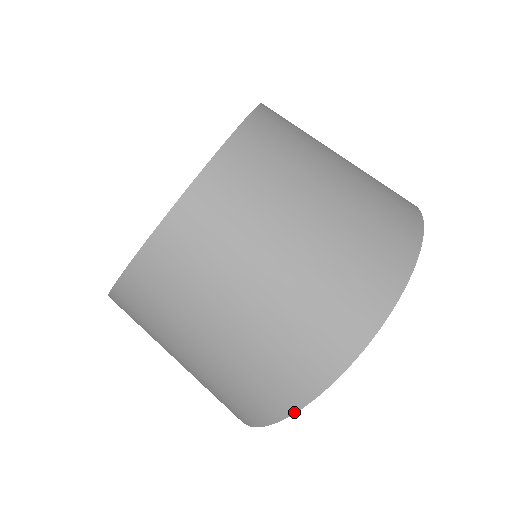
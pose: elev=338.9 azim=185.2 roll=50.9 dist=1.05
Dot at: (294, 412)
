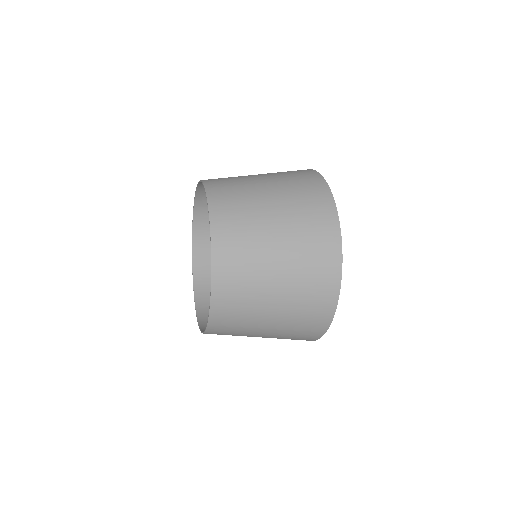
Dot at: (341, 264)
